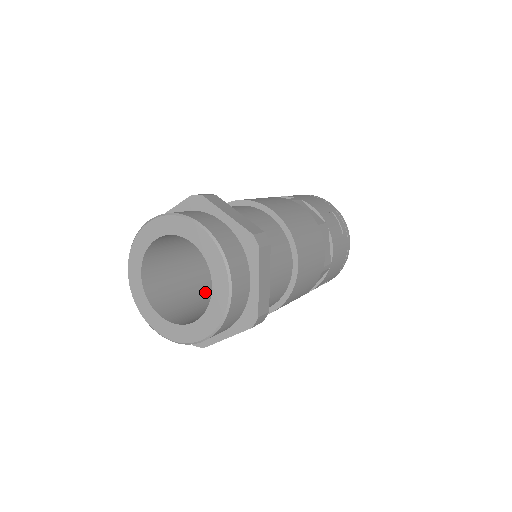
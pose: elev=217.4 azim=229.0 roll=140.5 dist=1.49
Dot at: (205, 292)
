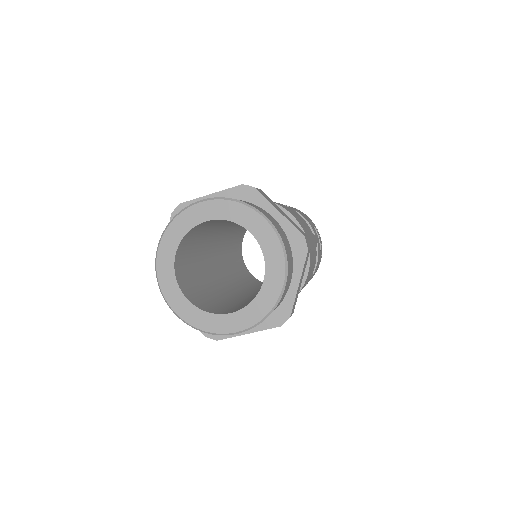
Dot at: (212, 283)
